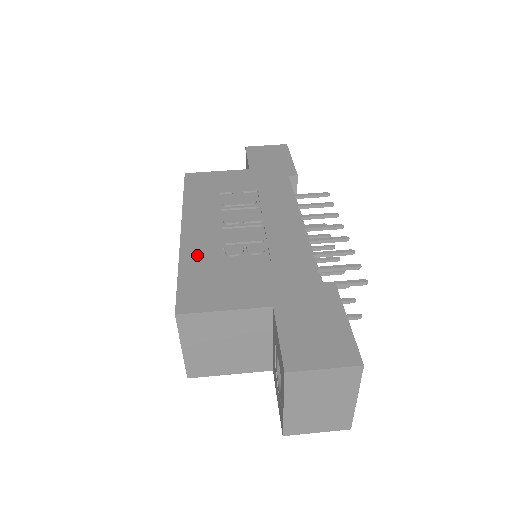
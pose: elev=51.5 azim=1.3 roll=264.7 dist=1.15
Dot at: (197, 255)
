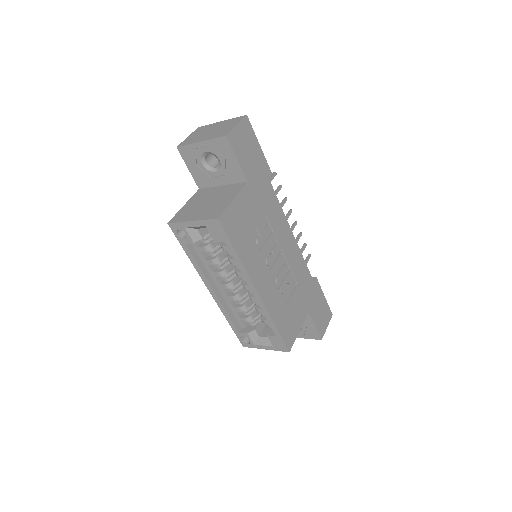
Dot at: (276, 307)
